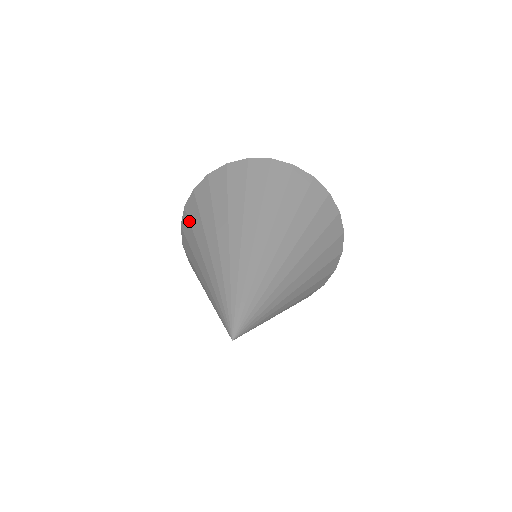
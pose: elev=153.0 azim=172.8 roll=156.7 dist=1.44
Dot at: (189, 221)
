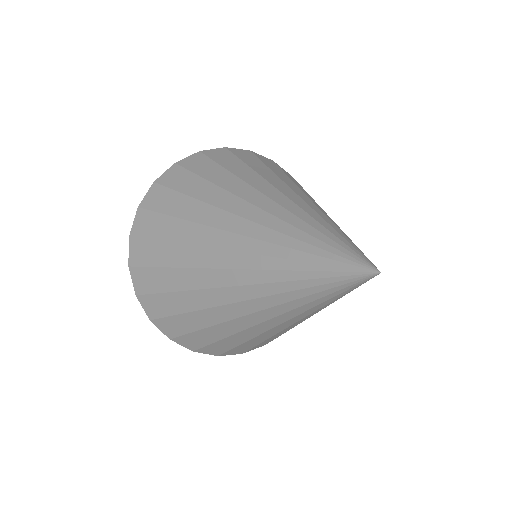
Dot at: (173, 316)
